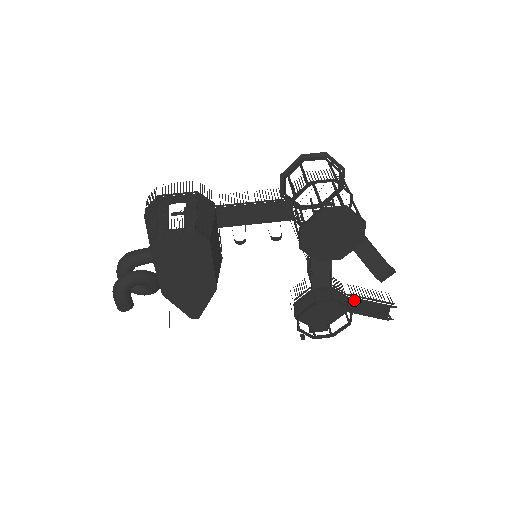
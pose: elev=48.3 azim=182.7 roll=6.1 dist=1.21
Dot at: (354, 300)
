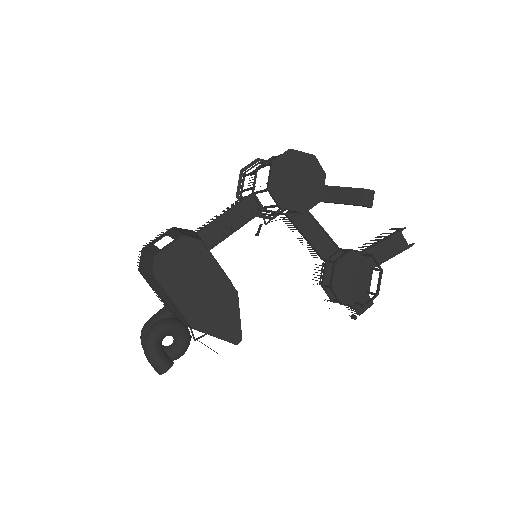
Dot at: (368, 250)
